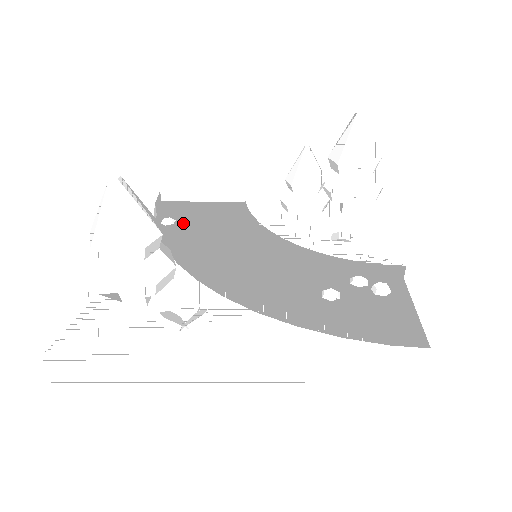
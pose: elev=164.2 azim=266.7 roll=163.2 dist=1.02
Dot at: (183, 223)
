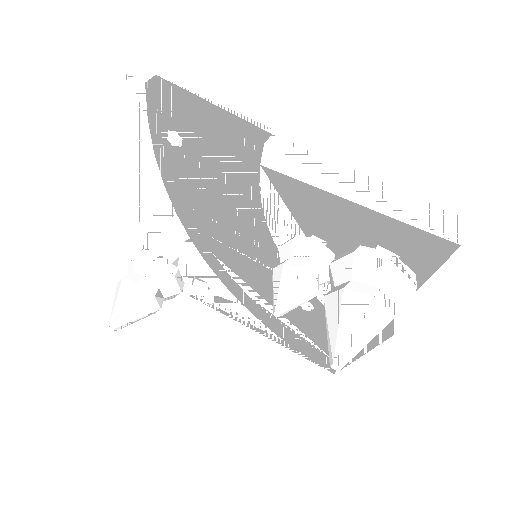
Dot at: (191, 151)
